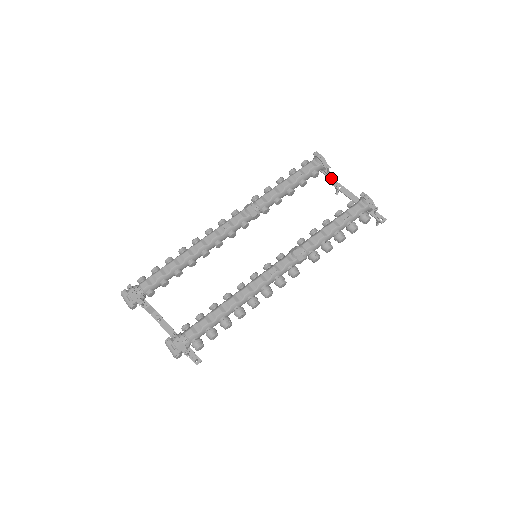
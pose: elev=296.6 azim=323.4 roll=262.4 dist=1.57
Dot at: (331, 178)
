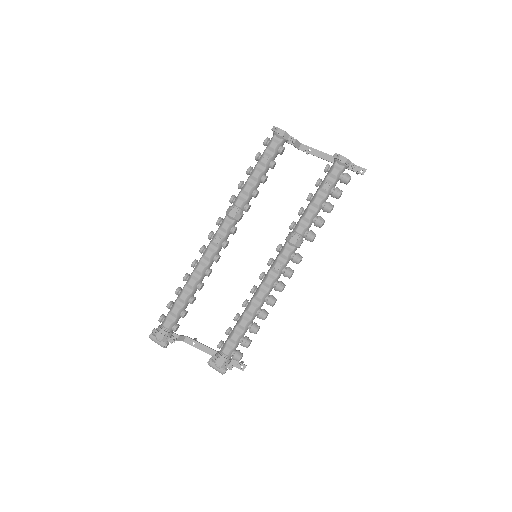
Dot at: (297, 144)
